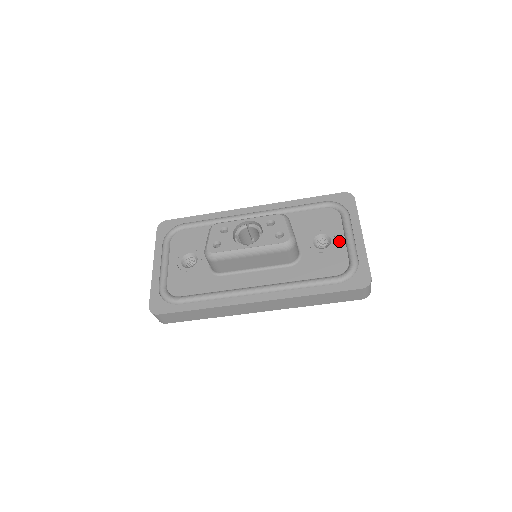
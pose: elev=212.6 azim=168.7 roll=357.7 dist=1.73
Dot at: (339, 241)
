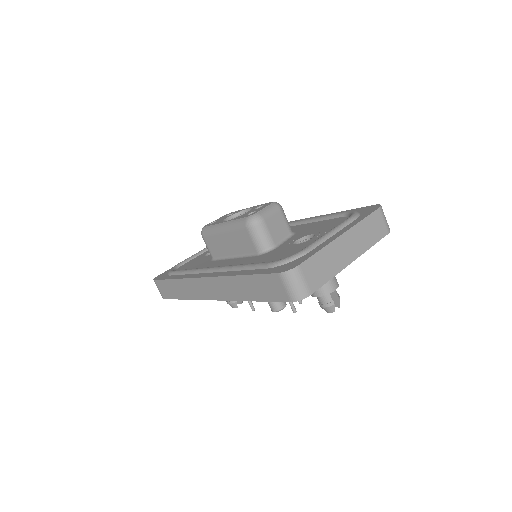
Dot at: (316, 238)
